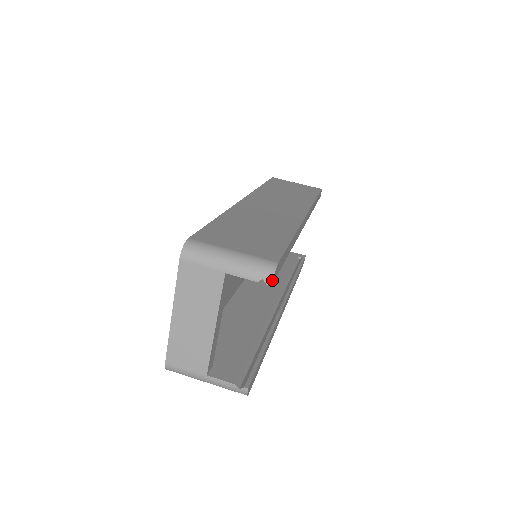
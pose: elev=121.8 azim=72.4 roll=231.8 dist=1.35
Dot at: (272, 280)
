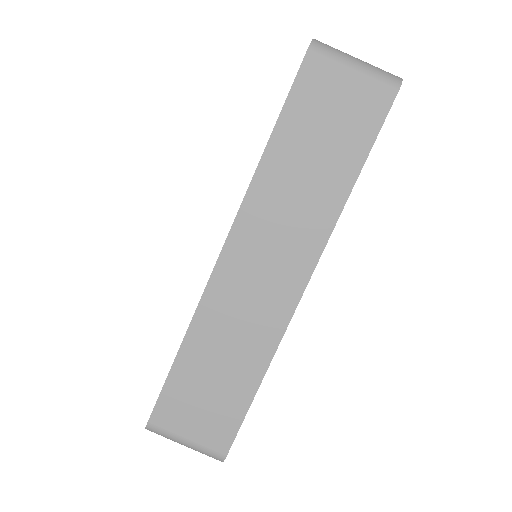
Dot at: (222, 461)
